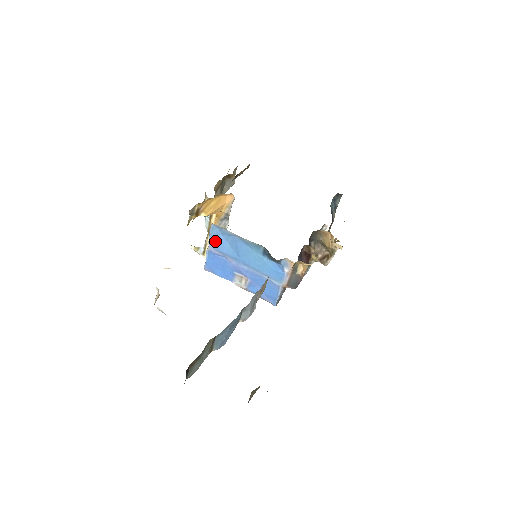
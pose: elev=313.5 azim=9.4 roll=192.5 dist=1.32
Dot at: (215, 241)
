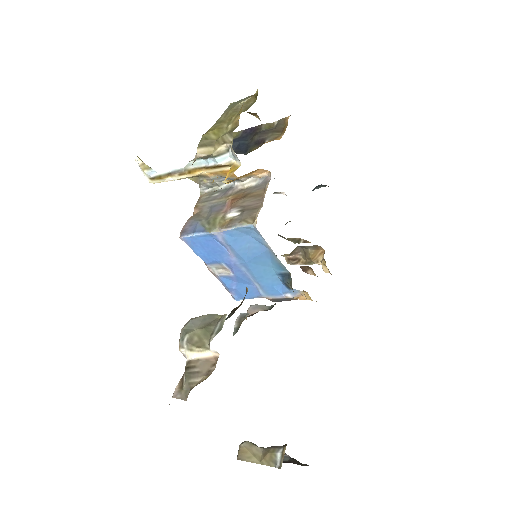
Dot at: (234, 235)
